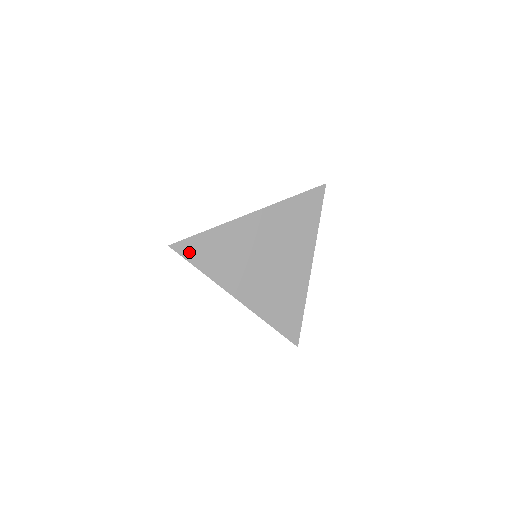
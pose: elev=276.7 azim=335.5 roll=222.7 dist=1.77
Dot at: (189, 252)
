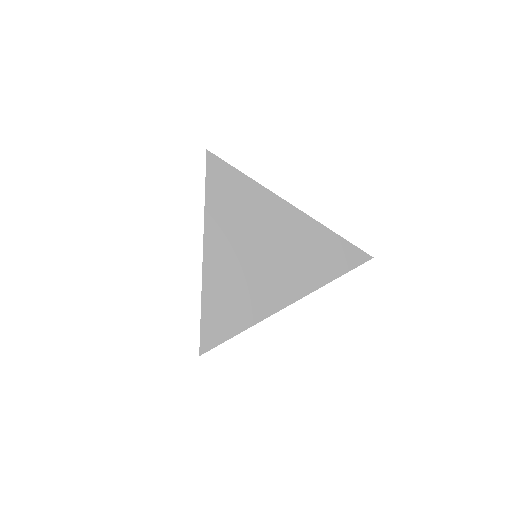
Dot at: (215, 172)
